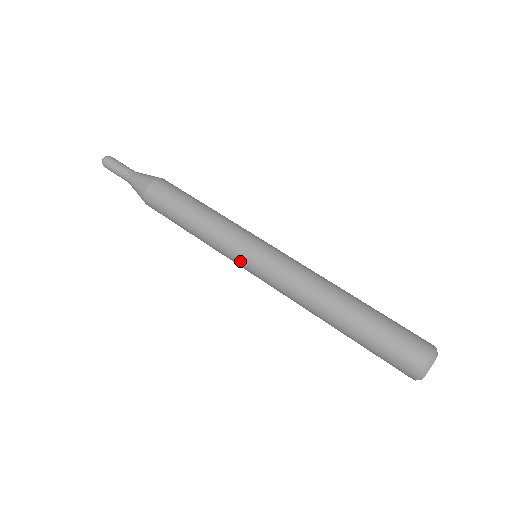
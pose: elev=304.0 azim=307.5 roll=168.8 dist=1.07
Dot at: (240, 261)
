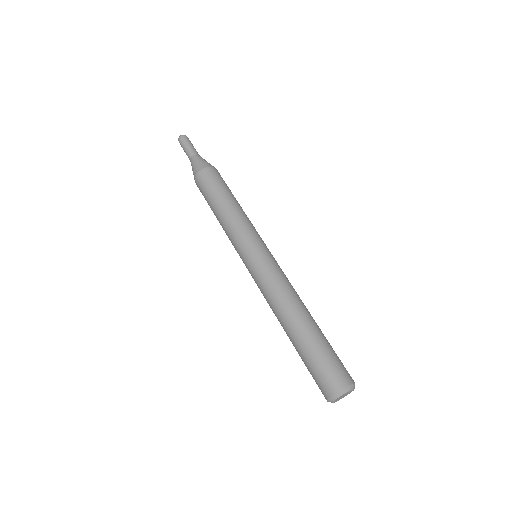
Dot at: (241, 257)
